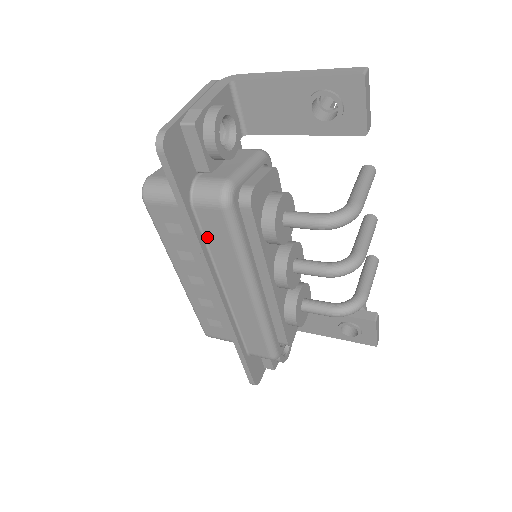
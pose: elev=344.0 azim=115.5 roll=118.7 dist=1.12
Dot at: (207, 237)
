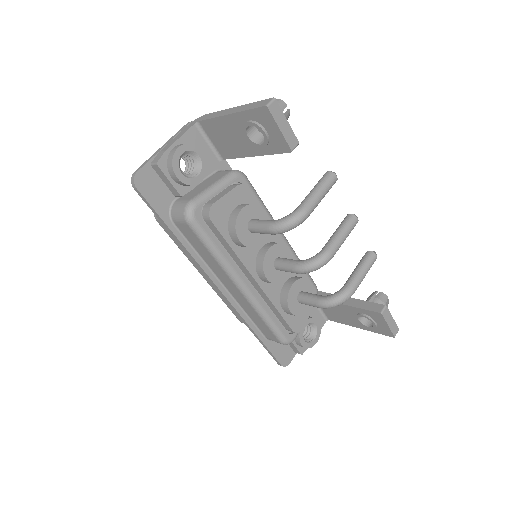
Dot at: (192, 245)
